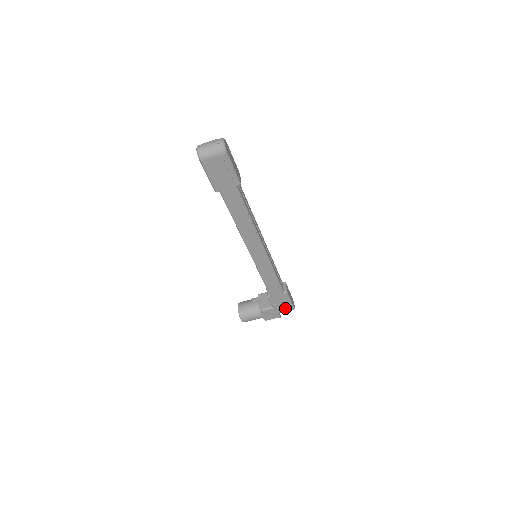
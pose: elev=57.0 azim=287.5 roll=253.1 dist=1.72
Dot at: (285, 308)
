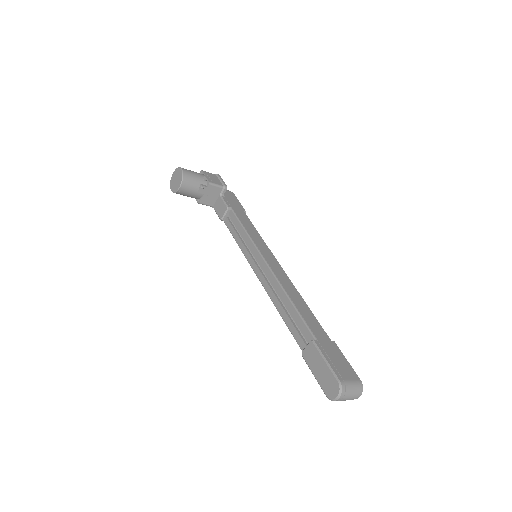
Dot at: occluded
